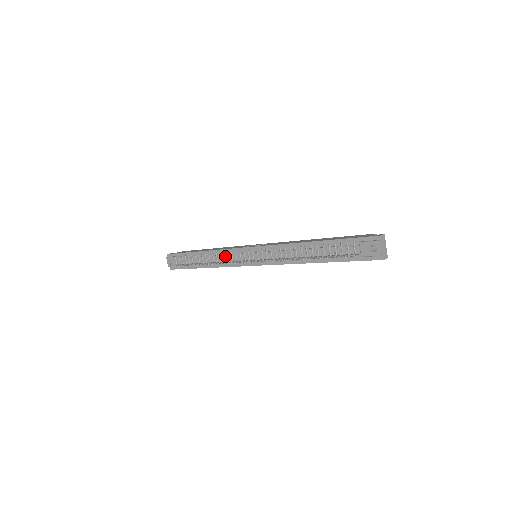
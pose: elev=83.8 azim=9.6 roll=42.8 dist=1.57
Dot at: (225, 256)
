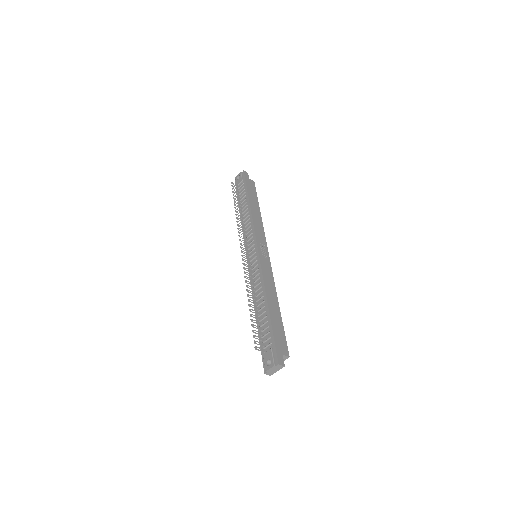
Dot at: (249, 228)
